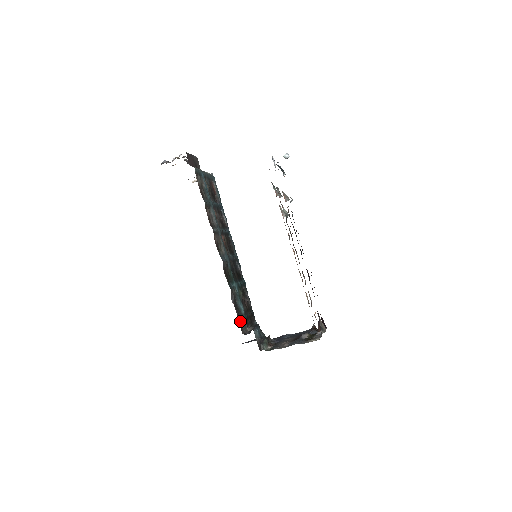
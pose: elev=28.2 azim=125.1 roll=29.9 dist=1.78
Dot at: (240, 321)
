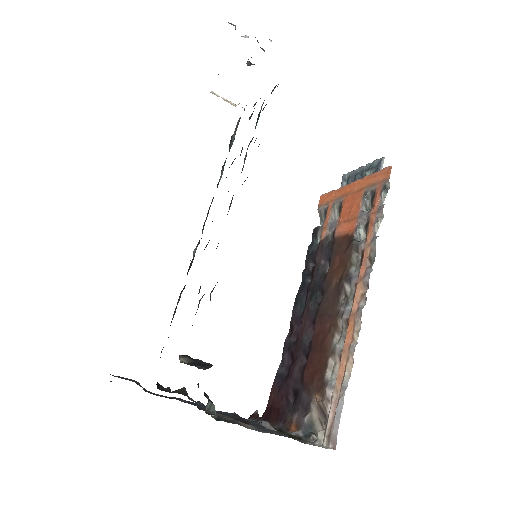
Dot at: occluded
